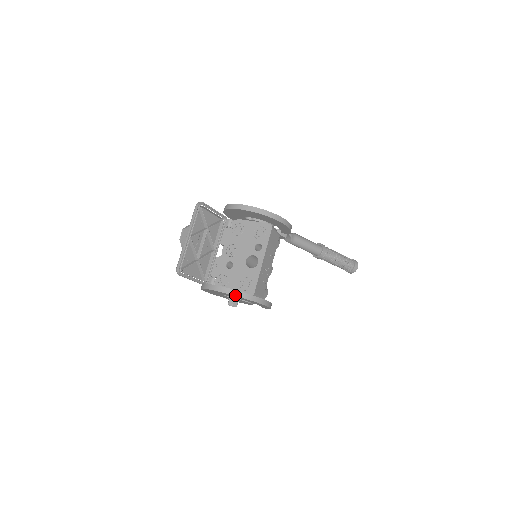
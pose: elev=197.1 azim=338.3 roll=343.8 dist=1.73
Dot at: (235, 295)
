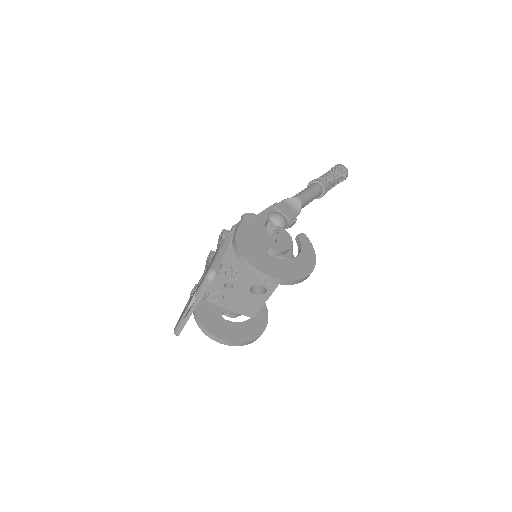
Dot at: (242, 345)
